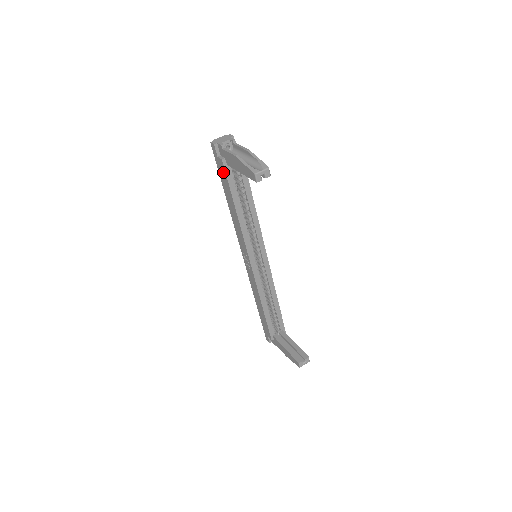
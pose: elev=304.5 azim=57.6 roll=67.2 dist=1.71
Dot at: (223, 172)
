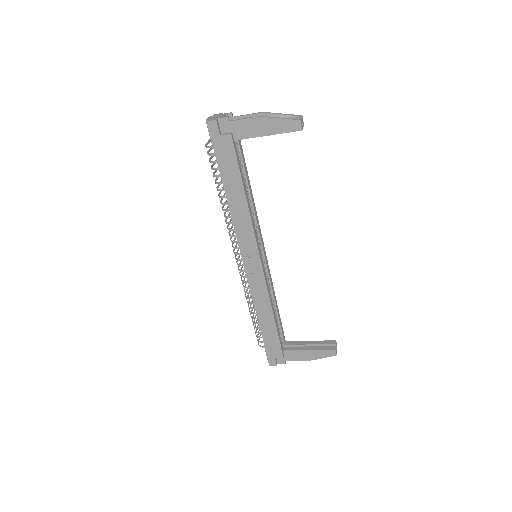
Dot at: (229, 152)
